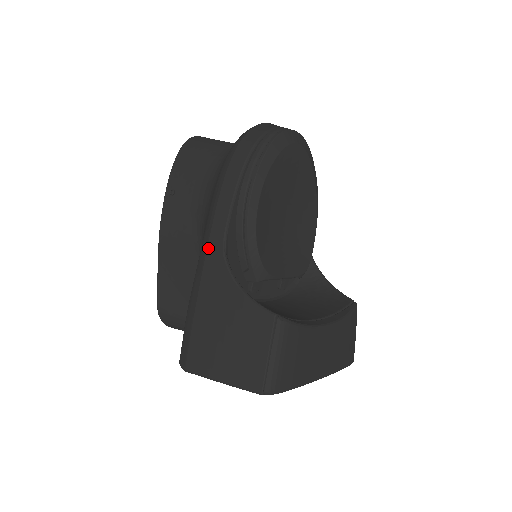
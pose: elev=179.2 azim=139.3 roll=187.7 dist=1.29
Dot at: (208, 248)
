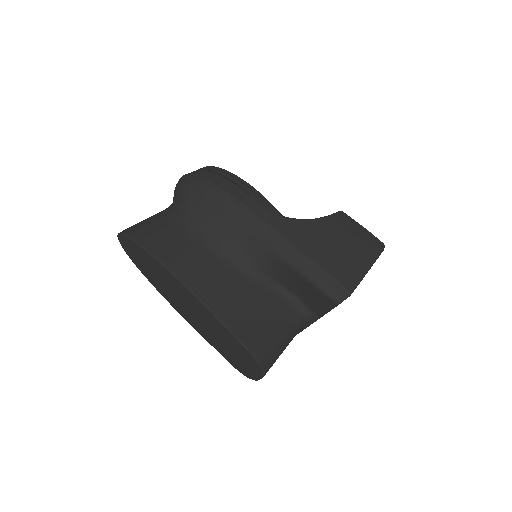
Dot at: (269, 223)
